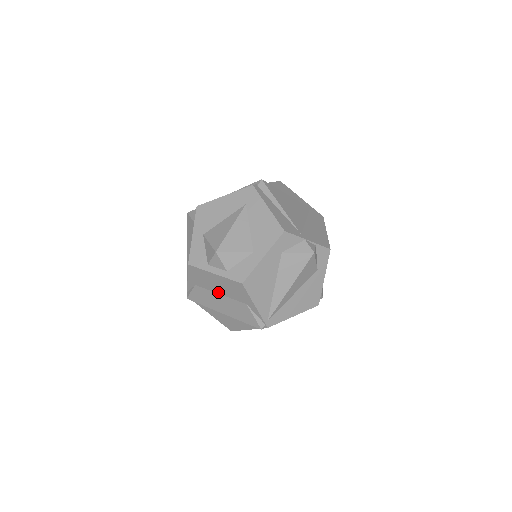
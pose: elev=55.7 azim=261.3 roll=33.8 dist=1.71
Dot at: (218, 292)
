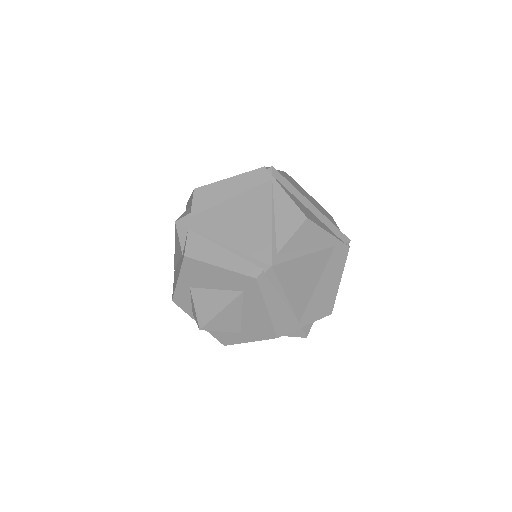
Dot at: occluded
